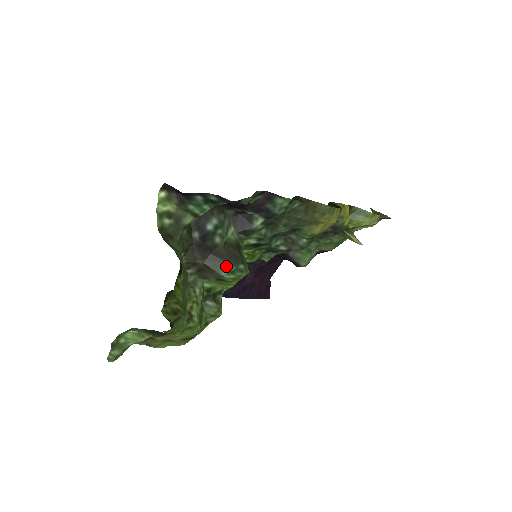
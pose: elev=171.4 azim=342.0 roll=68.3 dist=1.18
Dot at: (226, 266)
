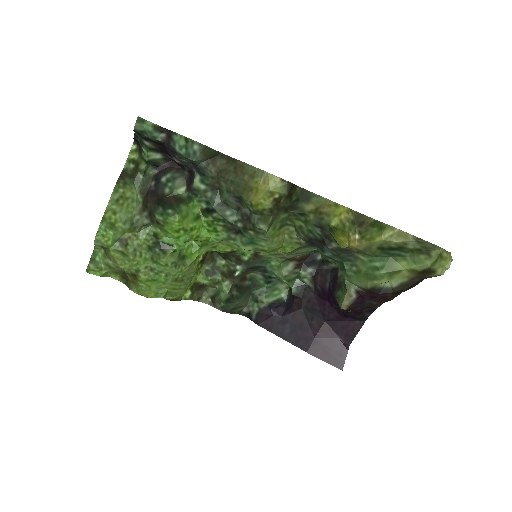
Dot at: (160, 209)
